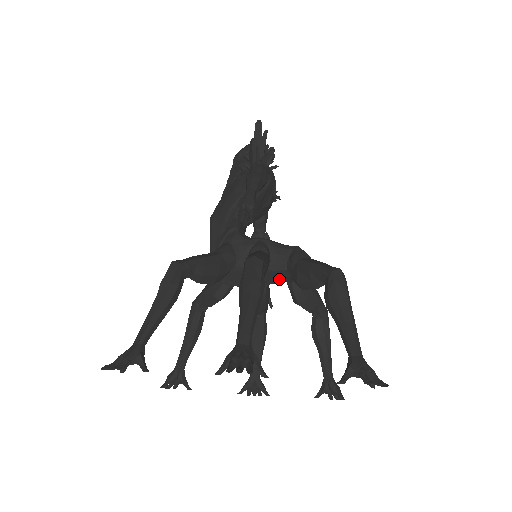
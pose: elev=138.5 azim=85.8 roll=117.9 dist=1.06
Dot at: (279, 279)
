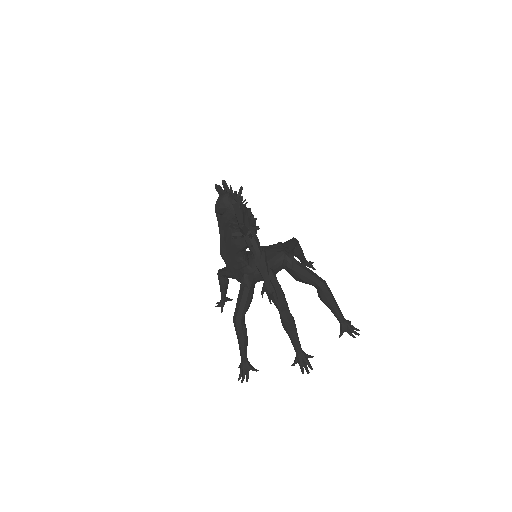
Dot at: occluded
